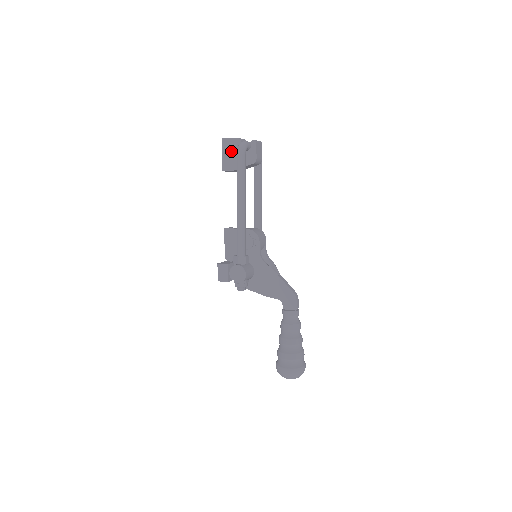
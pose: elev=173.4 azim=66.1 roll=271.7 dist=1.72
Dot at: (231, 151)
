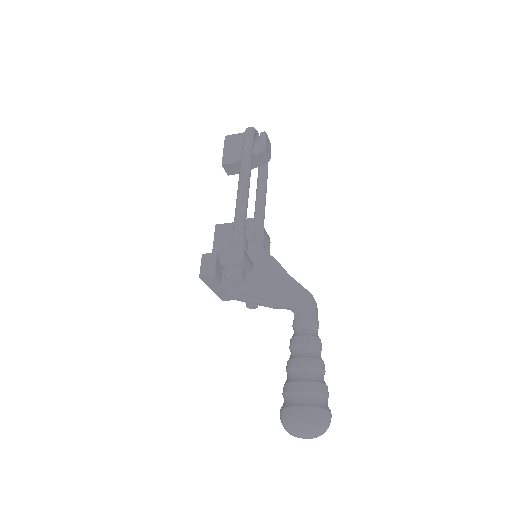
Dot at: (235, 145)
